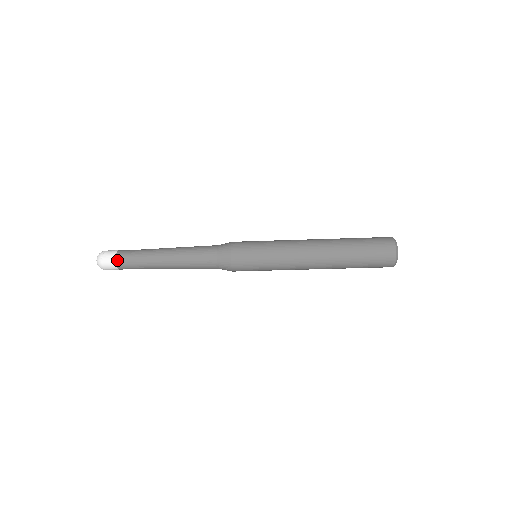
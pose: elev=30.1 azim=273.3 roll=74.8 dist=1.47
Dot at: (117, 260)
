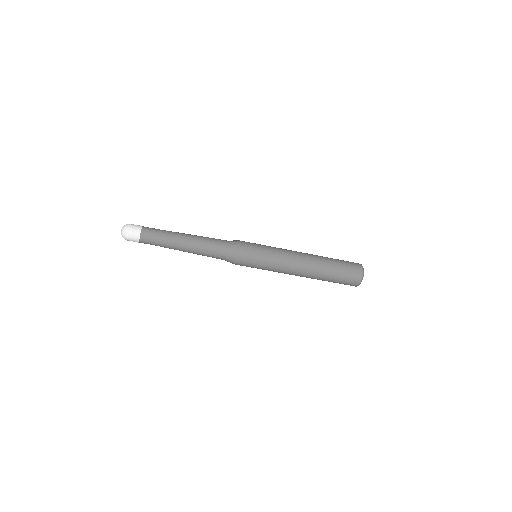
Dot at: (141, 238)
